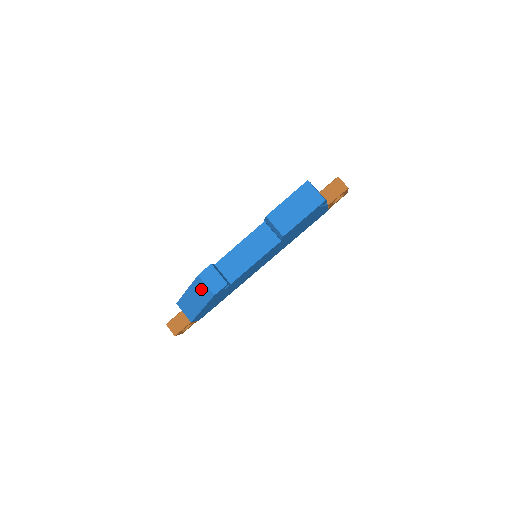
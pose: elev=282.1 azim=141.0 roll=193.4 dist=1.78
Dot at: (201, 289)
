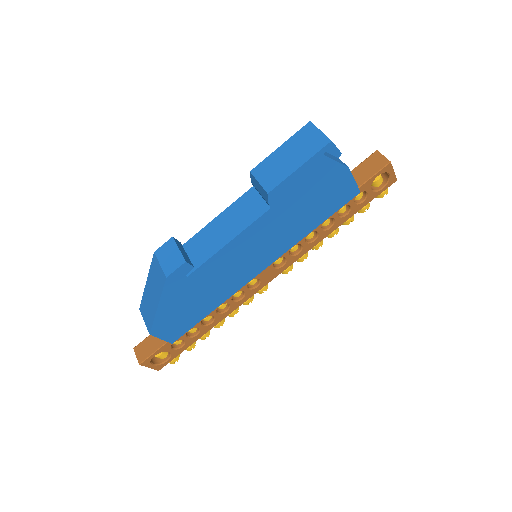
Dot at: (156, 273)
